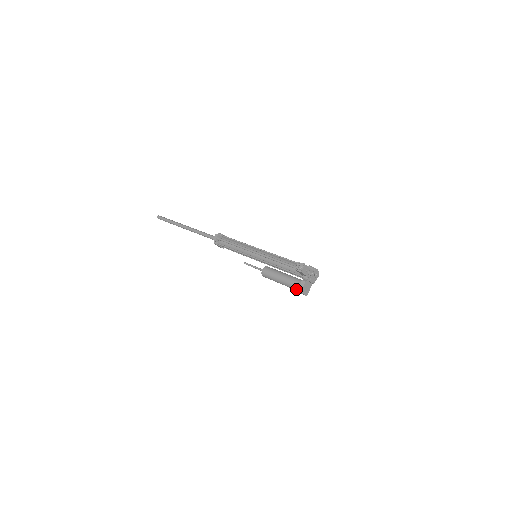
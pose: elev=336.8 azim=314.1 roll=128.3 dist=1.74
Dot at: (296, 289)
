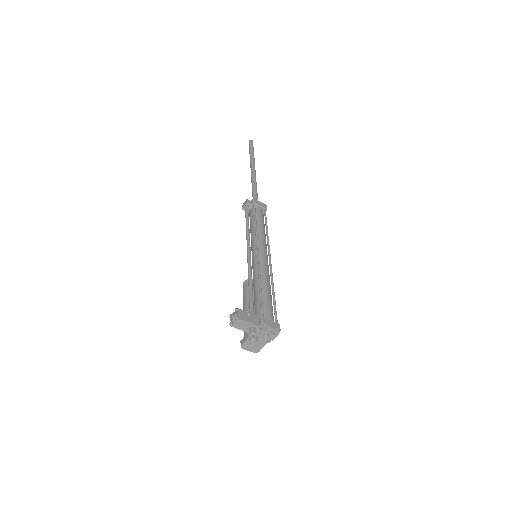
Dot at: occluded
